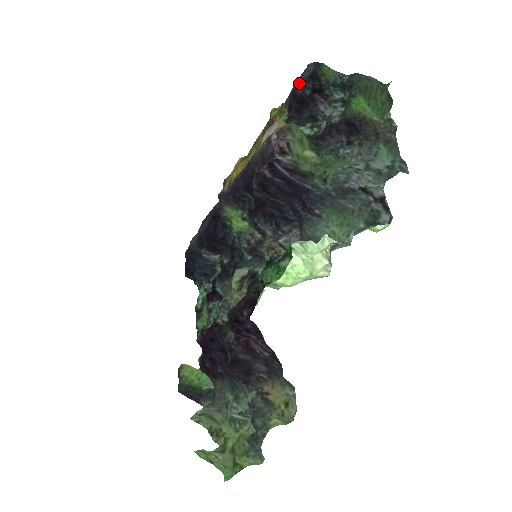
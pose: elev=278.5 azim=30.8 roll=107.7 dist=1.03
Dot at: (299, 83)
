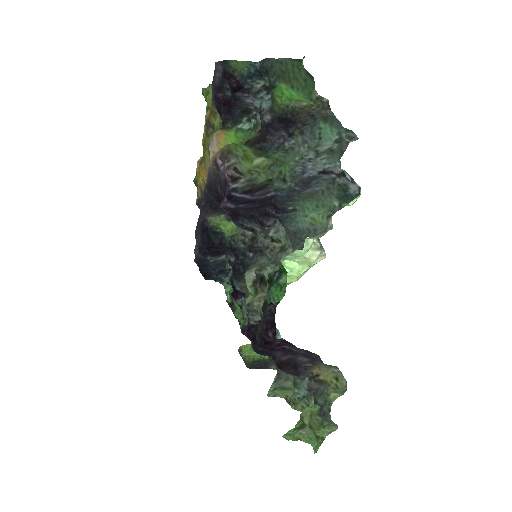
Dot at: (216, 87)
